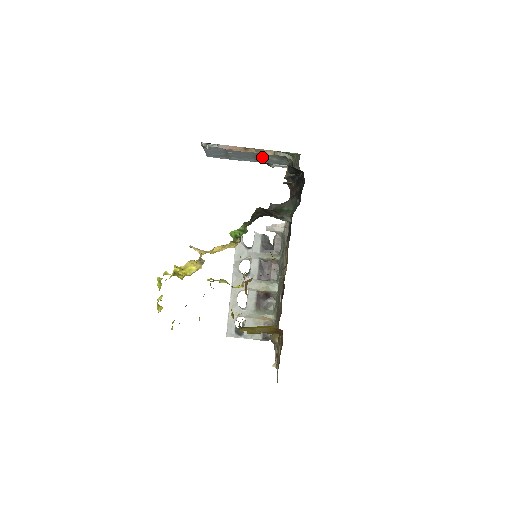
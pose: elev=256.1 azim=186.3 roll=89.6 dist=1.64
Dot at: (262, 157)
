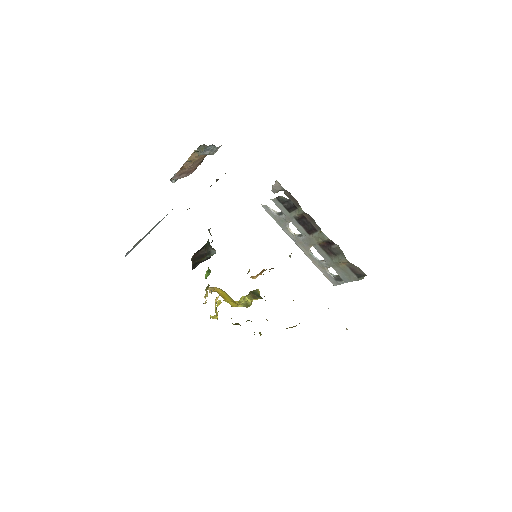
Dot at: occluded
